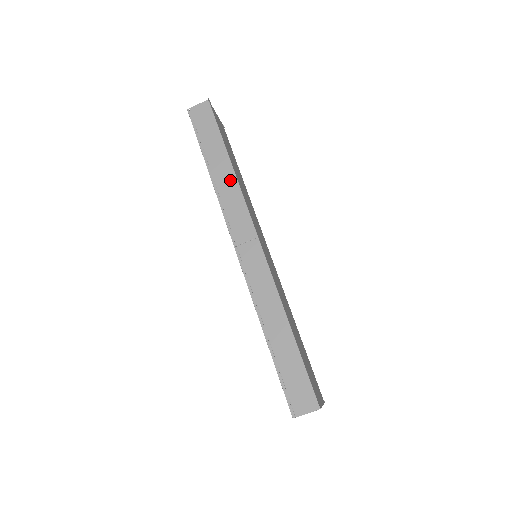
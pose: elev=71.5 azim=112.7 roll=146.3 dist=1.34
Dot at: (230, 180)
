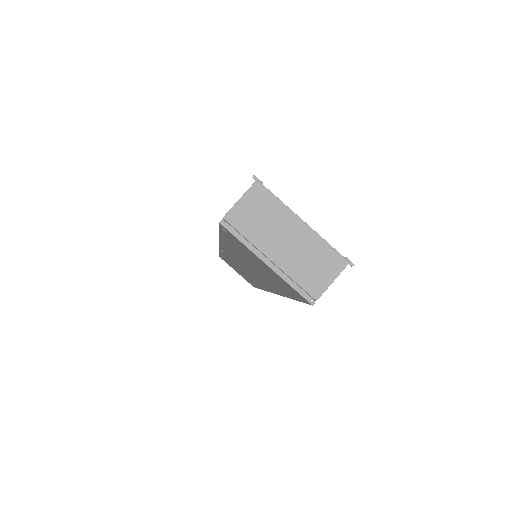
Dot at: occluded
